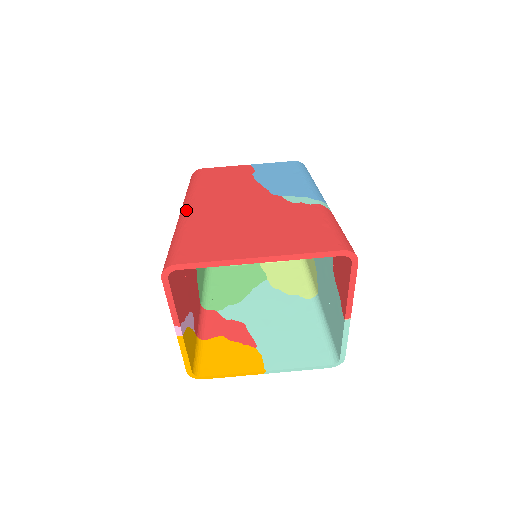
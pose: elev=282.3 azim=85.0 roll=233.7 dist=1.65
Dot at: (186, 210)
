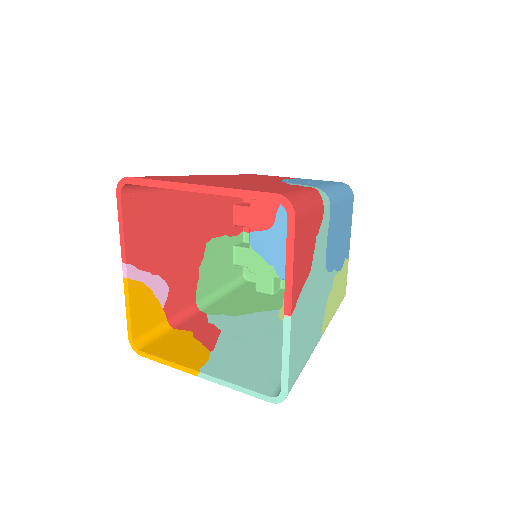
Dot at: occluded
